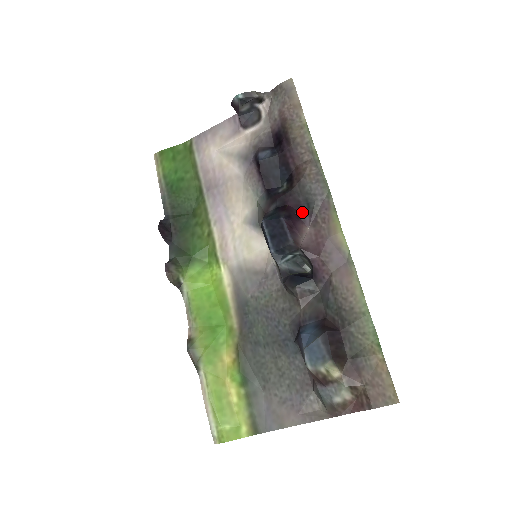
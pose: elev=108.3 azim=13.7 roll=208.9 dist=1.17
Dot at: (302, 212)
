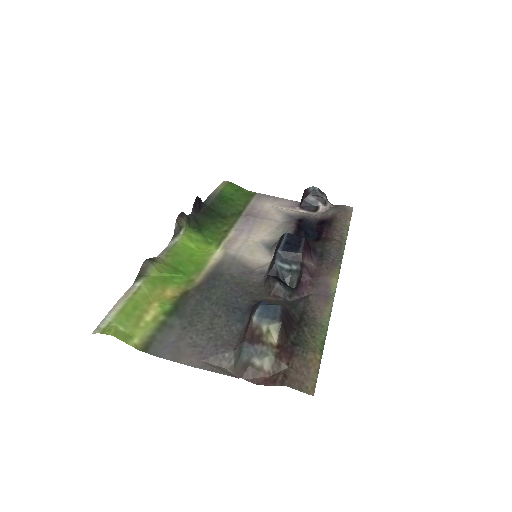
Dot at: (314, 254)
